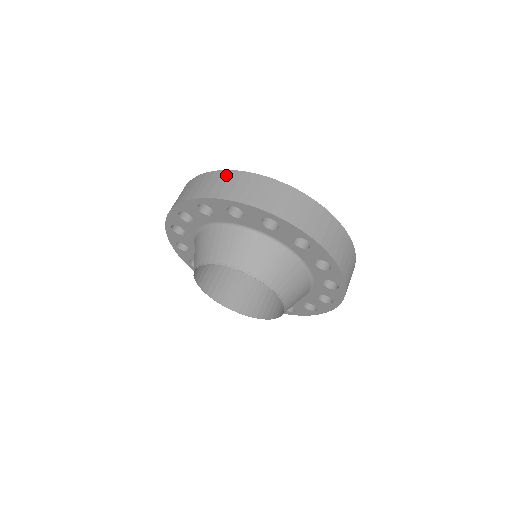
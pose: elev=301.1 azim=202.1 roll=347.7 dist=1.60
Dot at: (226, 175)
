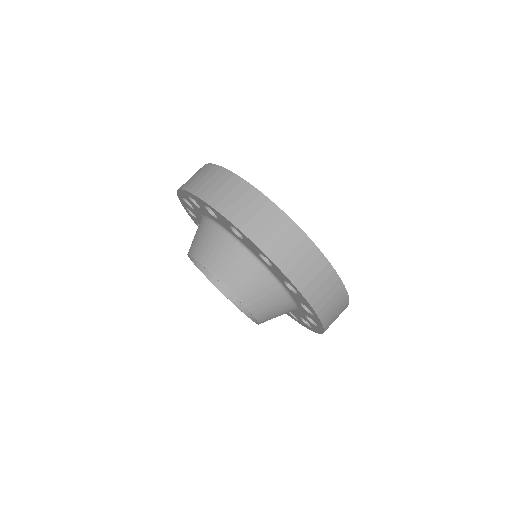
Dot at: (242, 188)
